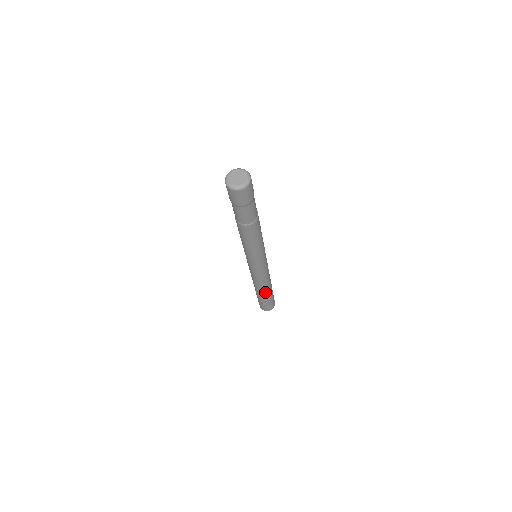
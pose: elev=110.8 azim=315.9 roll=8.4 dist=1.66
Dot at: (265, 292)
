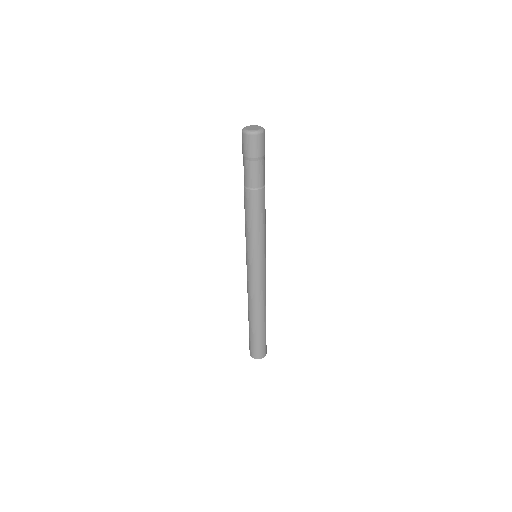
Dot at: (258, 318)
